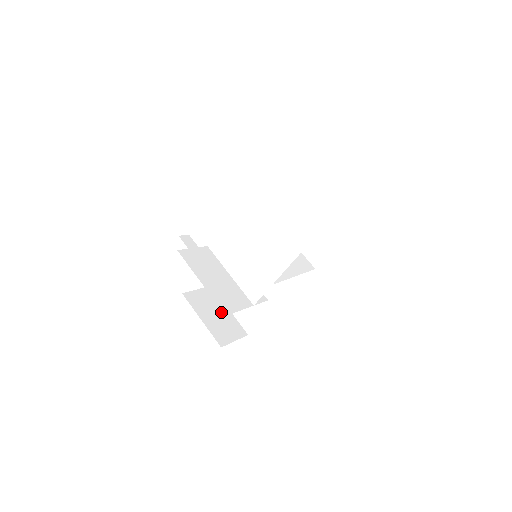
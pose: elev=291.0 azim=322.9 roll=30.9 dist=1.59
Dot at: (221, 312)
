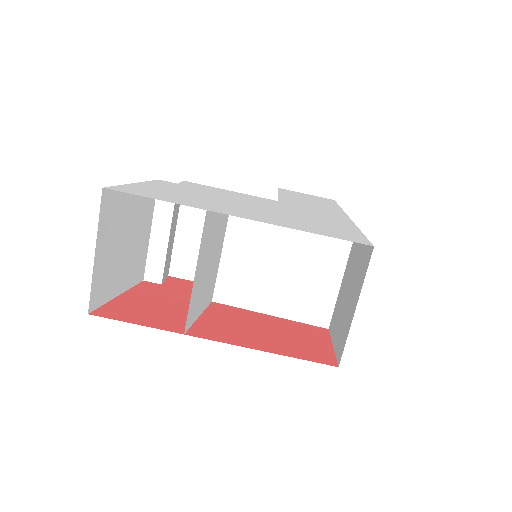
Dot at: occluded
